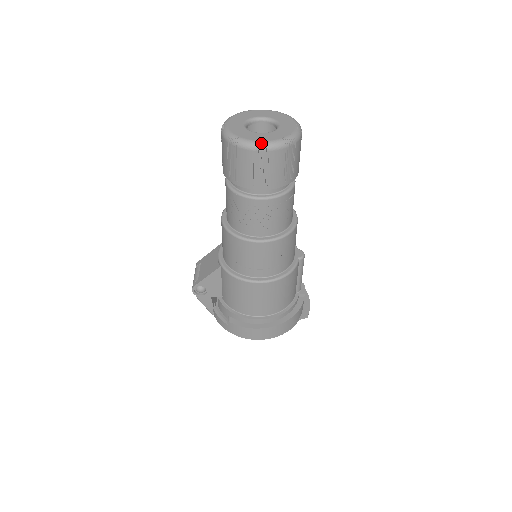
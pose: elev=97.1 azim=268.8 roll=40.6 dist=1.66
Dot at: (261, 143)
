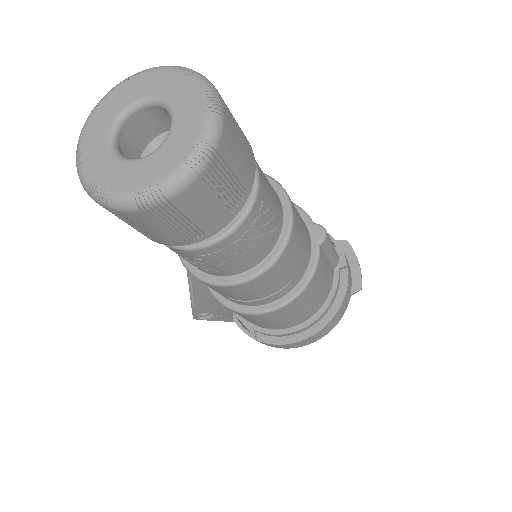
Dot at: (146, 193)
